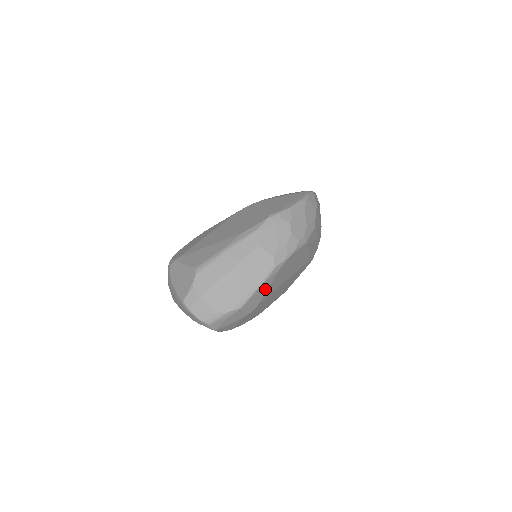
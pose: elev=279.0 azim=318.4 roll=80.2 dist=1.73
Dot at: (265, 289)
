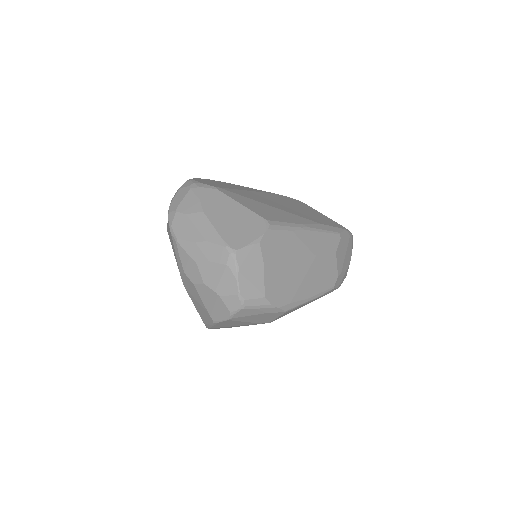
Dot at: (303, 305)
